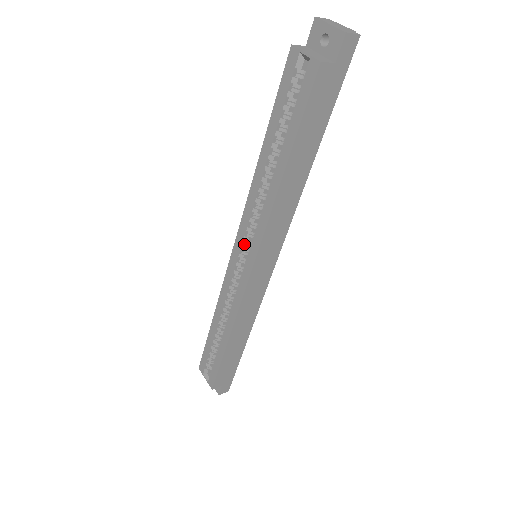
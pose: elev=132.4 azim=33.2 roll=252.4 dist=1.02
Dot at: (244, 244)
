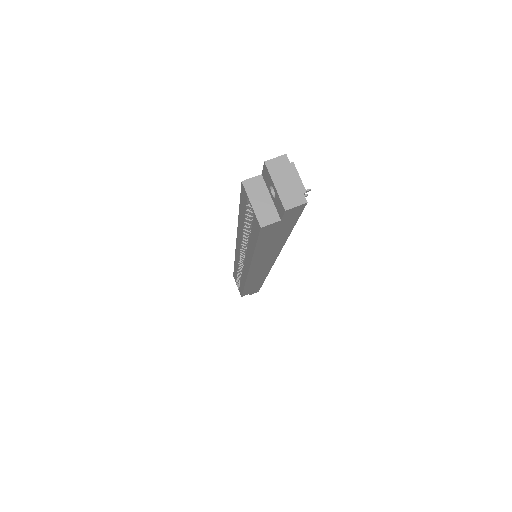
Dot at: (242, 253)
